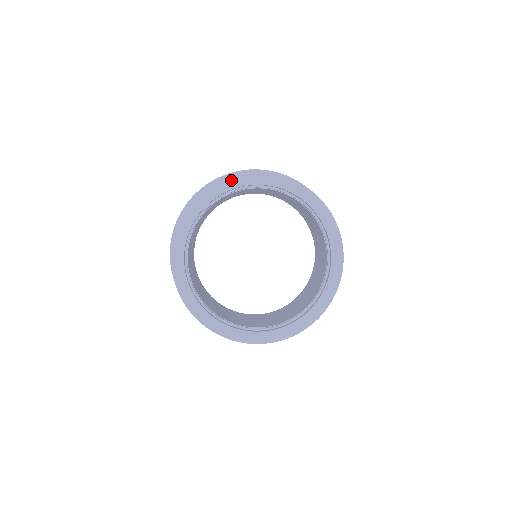
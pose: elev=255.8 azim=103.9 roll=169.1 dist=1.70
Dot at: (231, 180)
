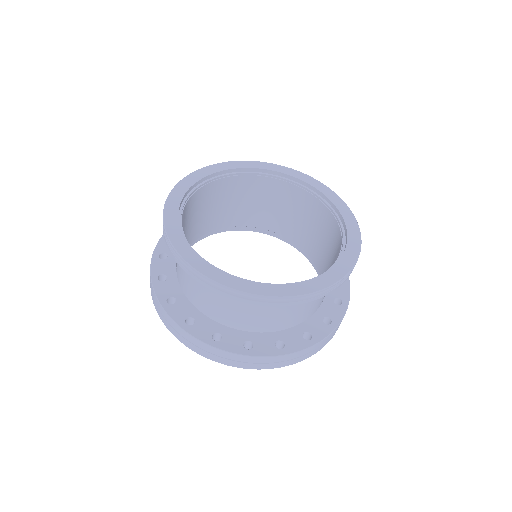
Dot at: (233, 163)
